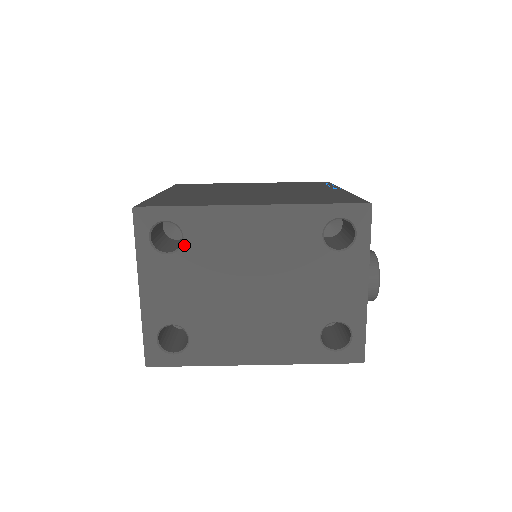
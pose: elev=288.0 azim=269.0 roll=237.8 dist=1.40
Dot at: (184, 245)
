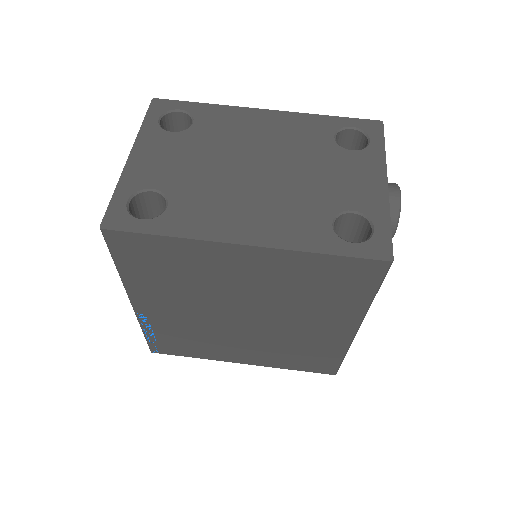
Dot at: (192, 127)
